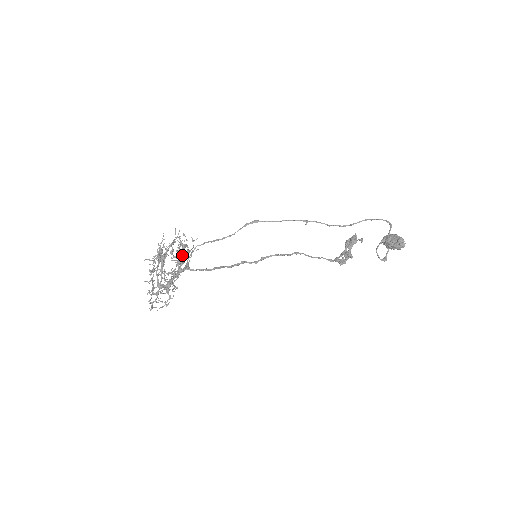
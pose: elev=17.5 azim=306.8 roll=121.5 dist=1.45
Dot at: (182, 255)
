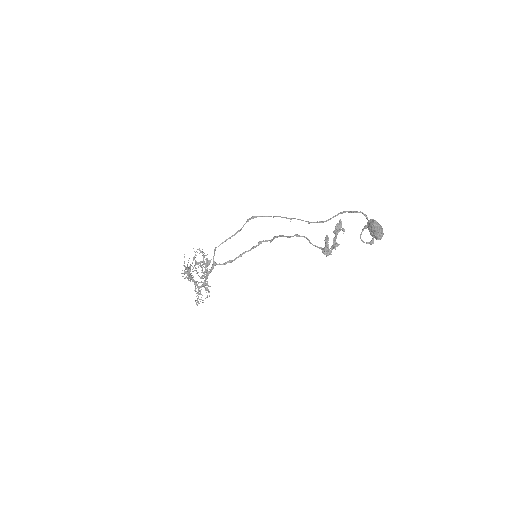
Dot at: (202, 267)
